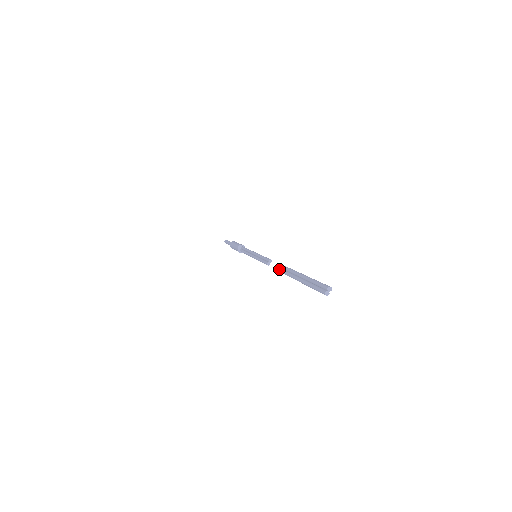
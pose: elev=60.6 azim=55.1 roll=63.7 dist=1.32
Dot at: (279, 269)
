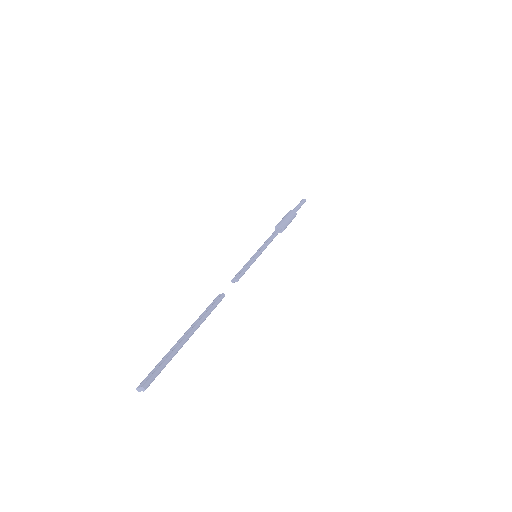
Dot at: (212, 302)
